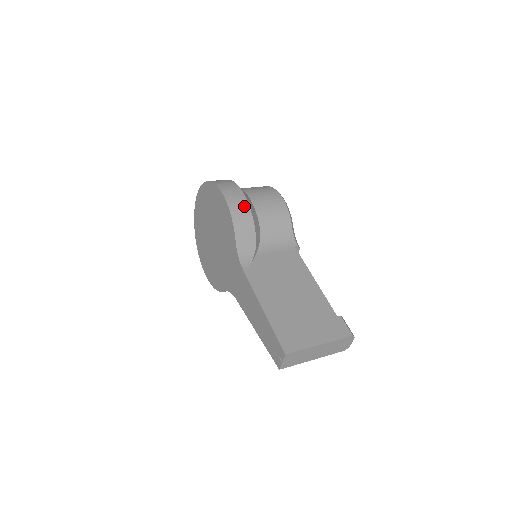
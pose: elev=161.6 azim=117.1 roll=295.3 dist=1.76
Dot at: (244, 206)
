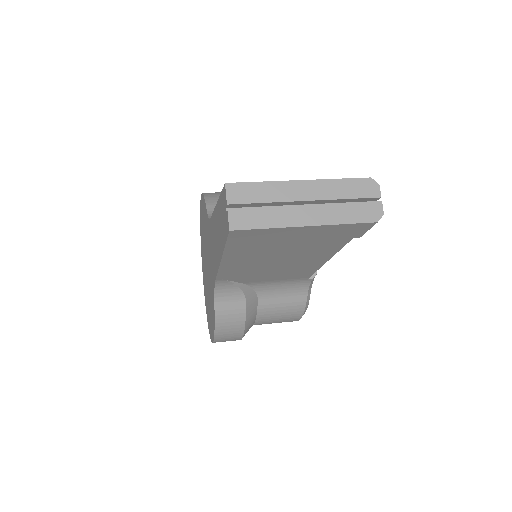
Dot at: occluded
